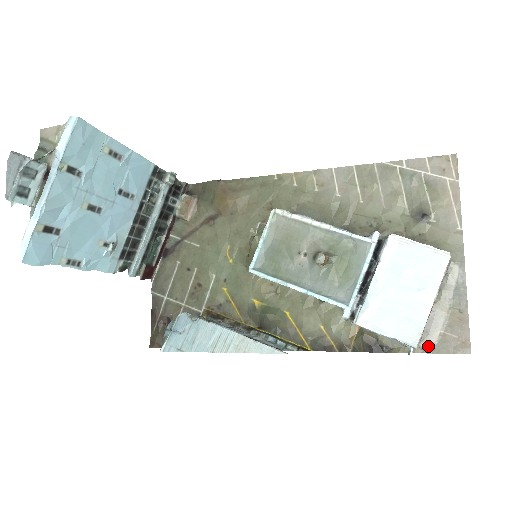
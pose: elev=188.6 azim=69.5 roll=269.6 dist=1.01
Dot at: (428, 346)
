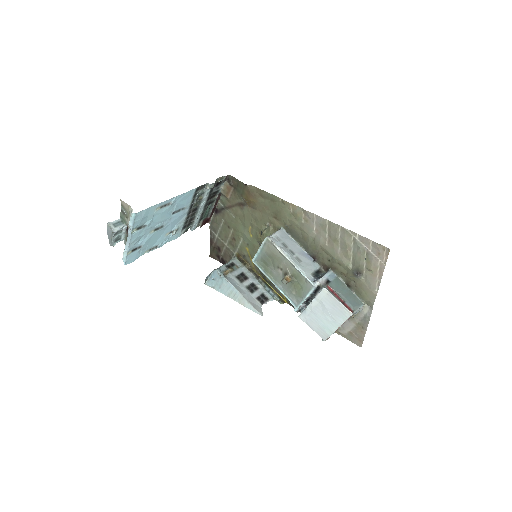
Dot at: (342, 333)
